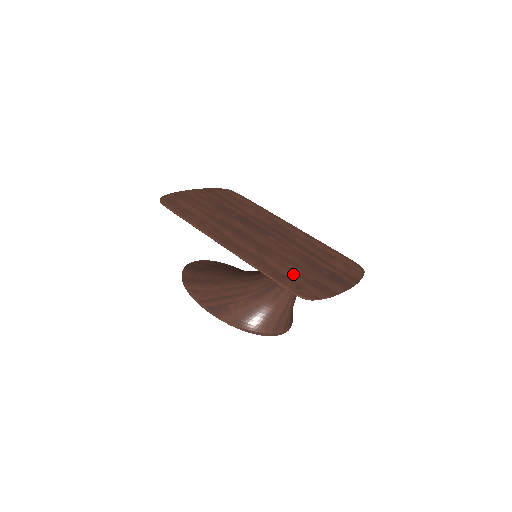
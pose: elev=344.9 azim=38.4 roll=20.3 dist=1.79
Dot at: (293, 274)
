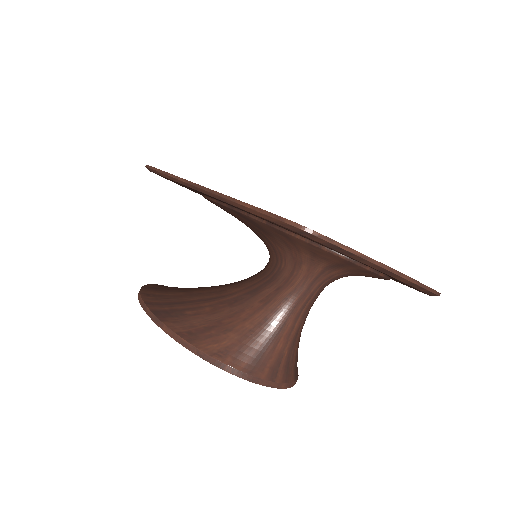
Dot at: occluded
